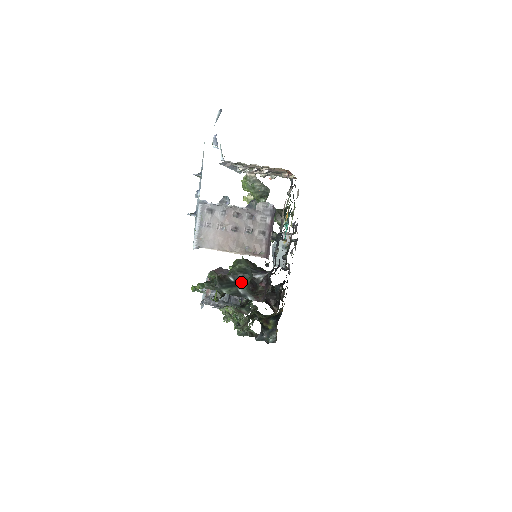
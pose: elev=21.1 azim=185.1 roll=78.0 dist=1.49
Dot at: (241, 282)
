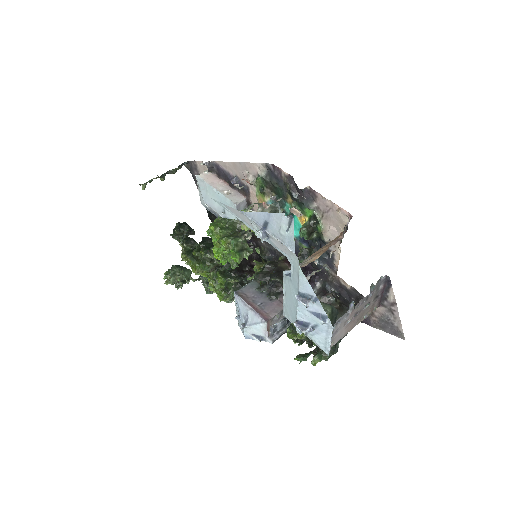
Dot at: occluded
